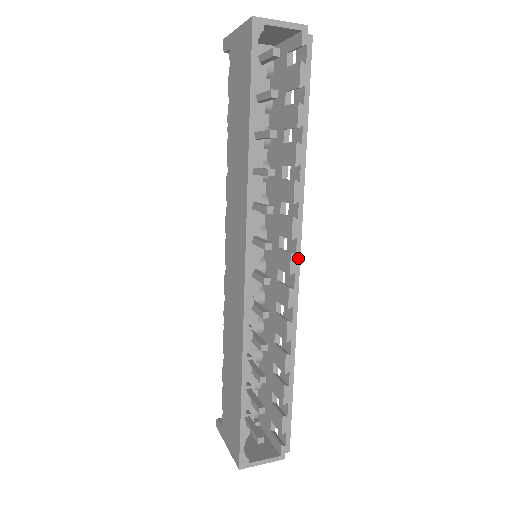
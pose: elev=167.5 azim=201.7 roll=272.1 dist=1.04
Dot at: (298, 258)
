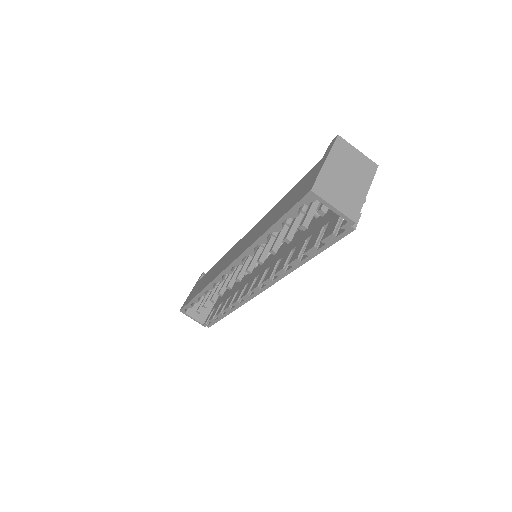
Dot at: (261, 291)
